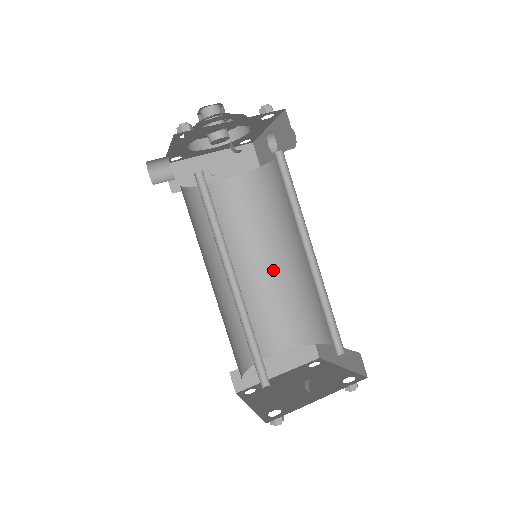
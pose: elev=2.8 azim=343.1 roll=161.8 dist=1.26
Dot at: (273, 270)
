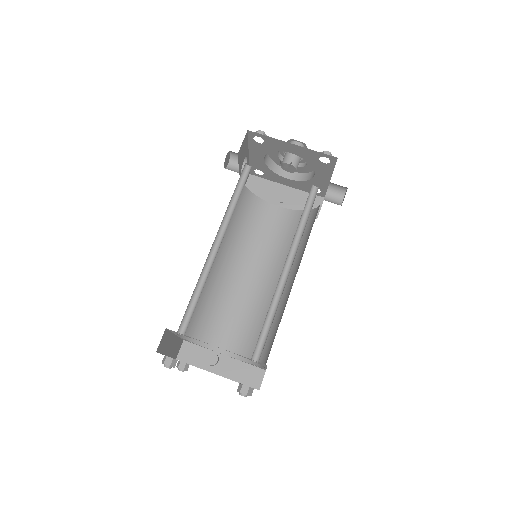
Dot at: (271, 290)
